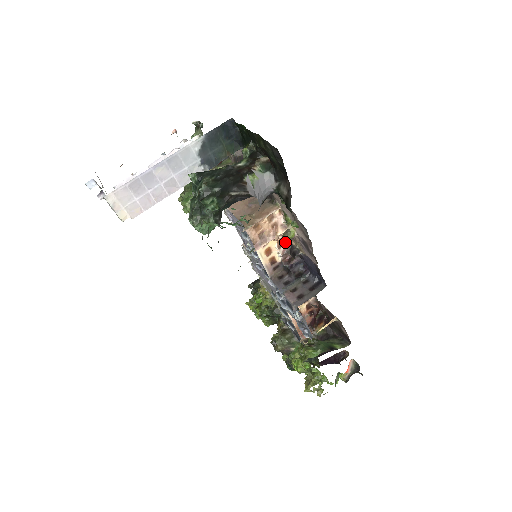
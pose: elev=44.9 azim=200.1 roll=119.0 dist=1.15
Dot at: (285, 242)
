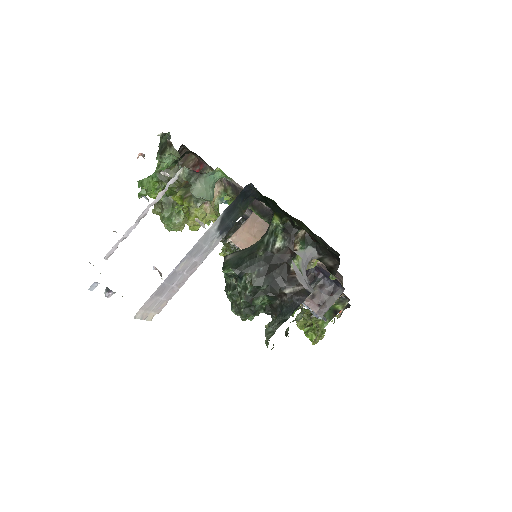
Dot at: occluded
